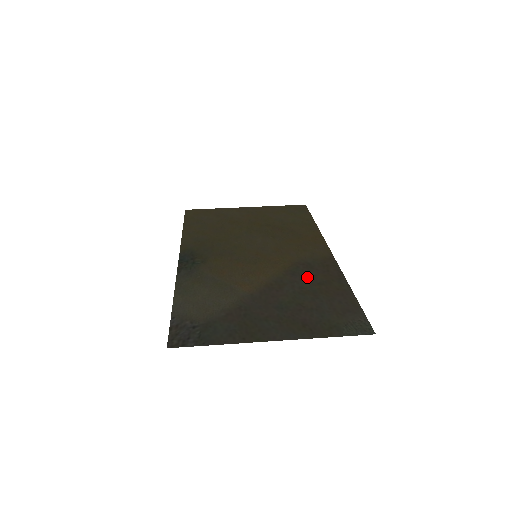
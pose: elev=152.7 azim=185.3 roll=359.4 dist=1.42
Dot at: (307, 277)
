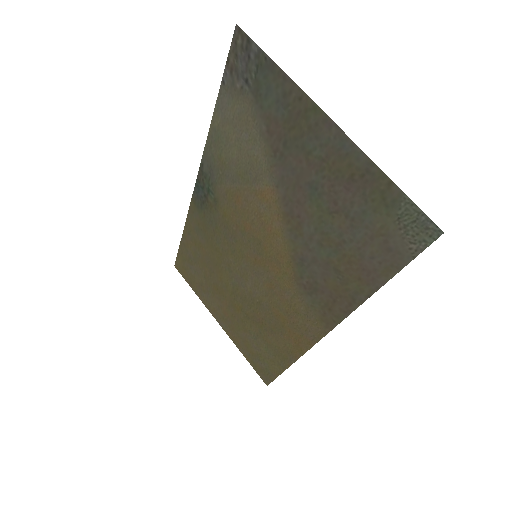
Dot at: (318, 268)
